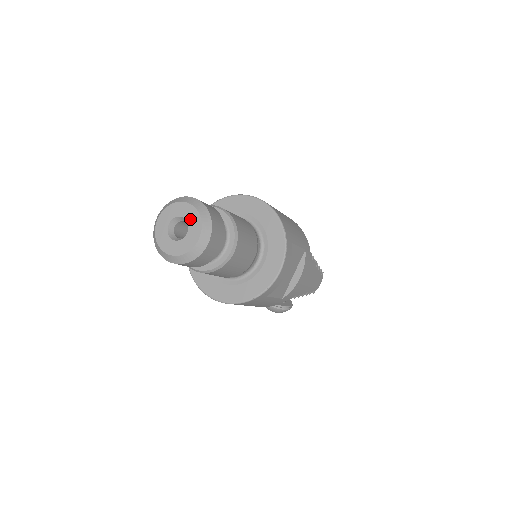
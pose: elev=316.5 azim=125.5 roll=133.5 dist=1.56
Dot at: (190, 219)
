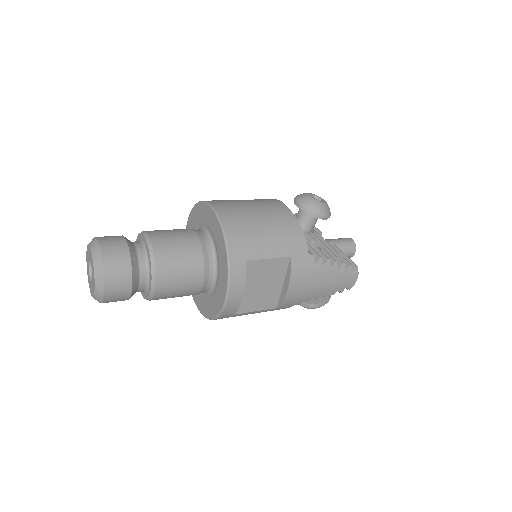
Dot at: (91, 264)
